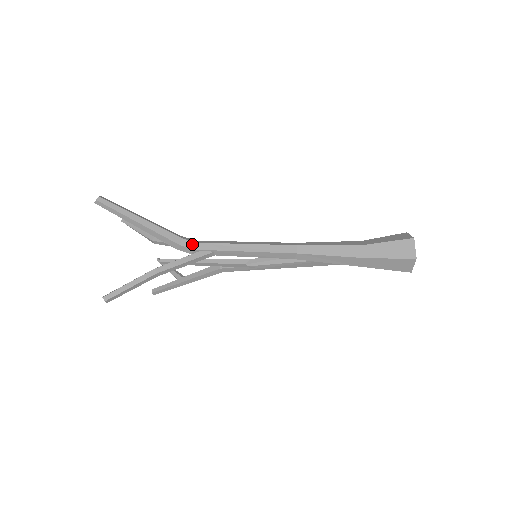
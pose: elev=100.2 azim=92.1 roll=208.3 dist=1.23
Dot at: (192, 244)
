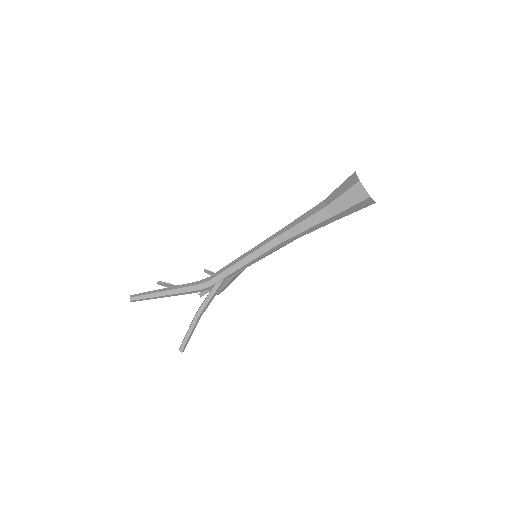
Dot at: (206, 284)
